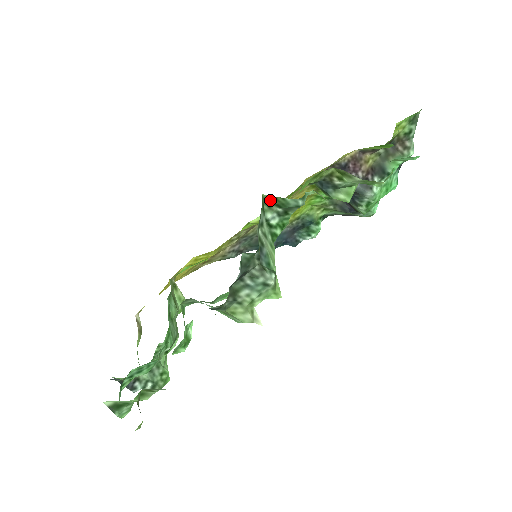
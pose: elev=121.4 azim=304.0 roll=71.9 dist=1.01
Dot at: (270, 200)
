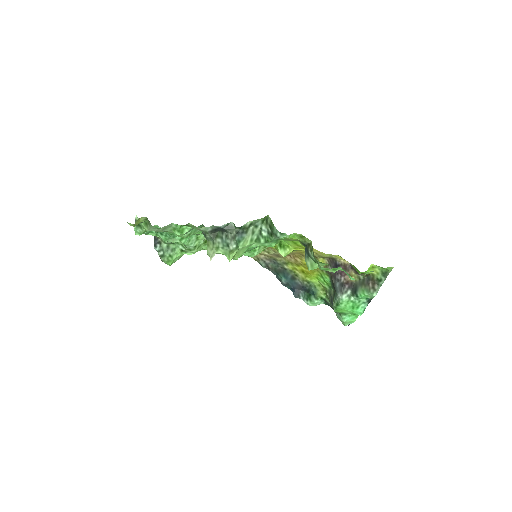
Dot at: (269, 220)
